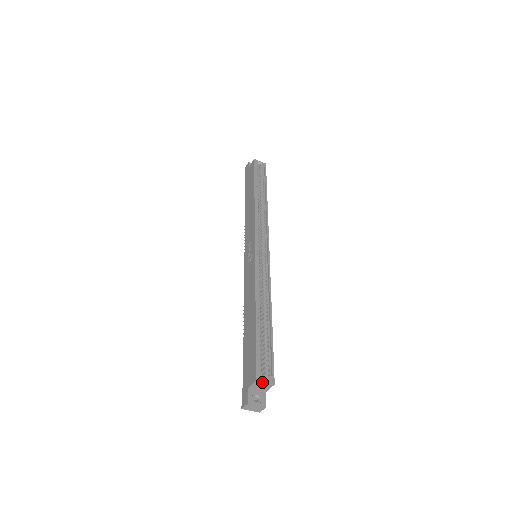
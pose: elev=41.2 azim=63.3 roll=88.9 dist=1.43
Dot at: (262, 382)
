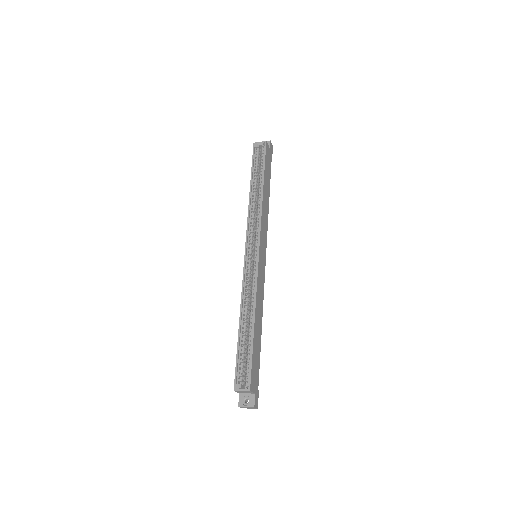
Dot at: (240, 391)
